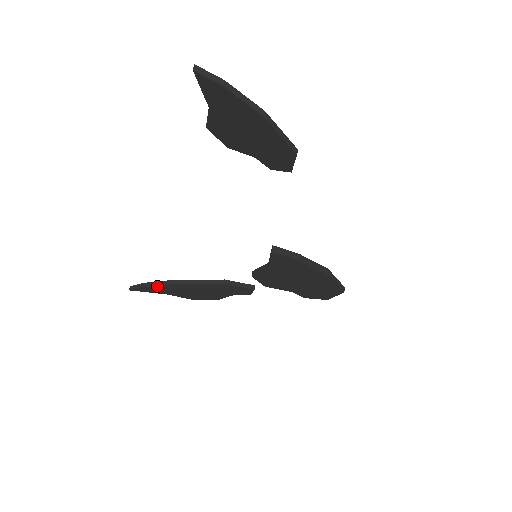
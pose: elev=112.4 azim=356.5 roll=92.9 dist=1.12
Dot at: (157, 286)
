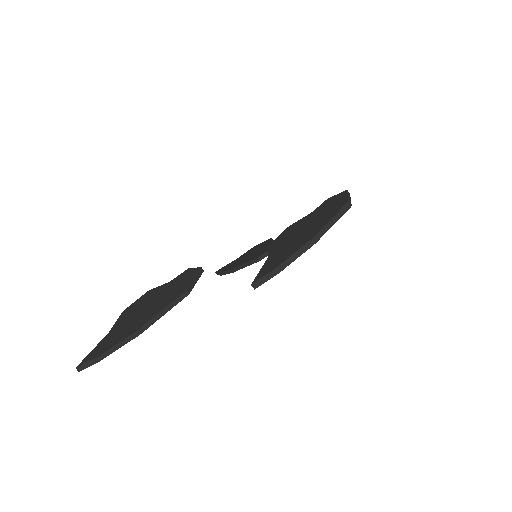
Dot at: (227, 273)
